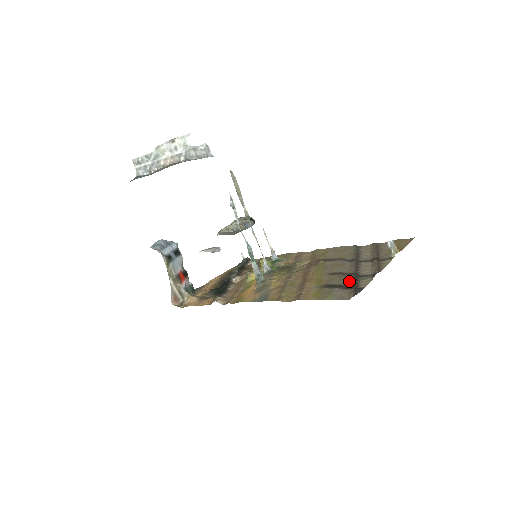
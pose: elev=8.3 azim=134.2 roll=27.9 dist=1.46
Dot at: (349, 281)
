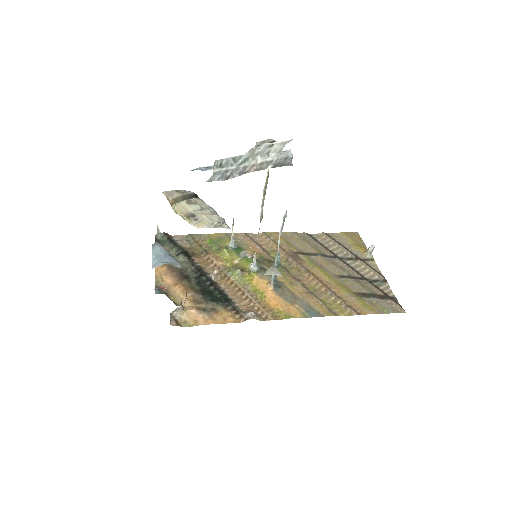
Dot at: (373, 288)
